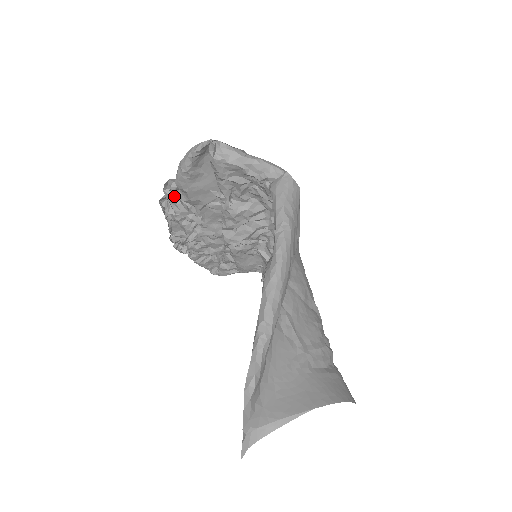
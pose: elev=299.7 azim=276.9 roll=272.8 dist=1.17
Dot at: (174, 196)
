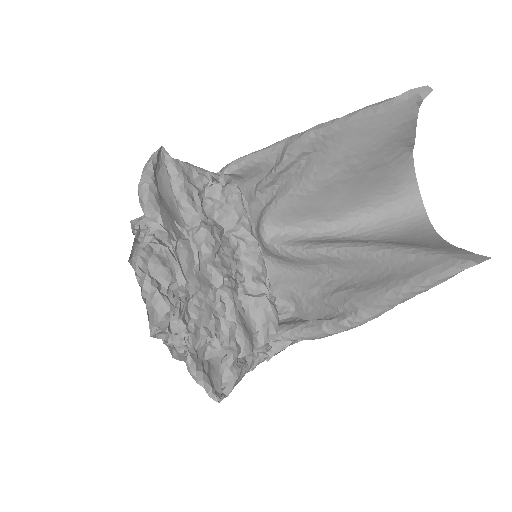
Dot at: (151, 219)
